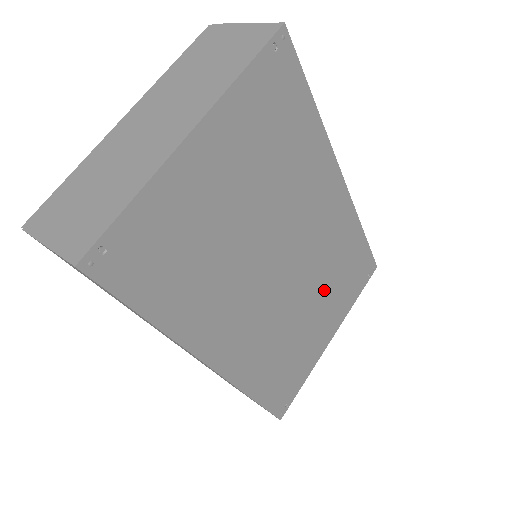
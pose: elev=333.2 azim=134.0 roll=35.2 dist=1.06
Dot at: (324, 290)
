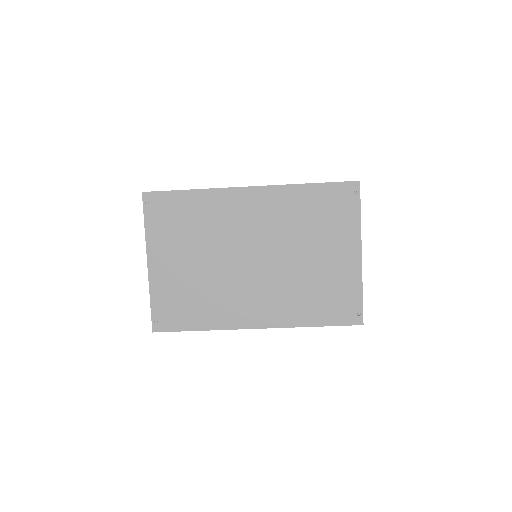
Dot at: (309, 239)
